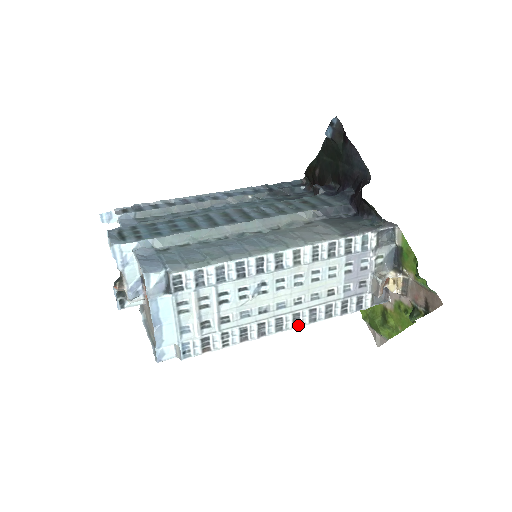
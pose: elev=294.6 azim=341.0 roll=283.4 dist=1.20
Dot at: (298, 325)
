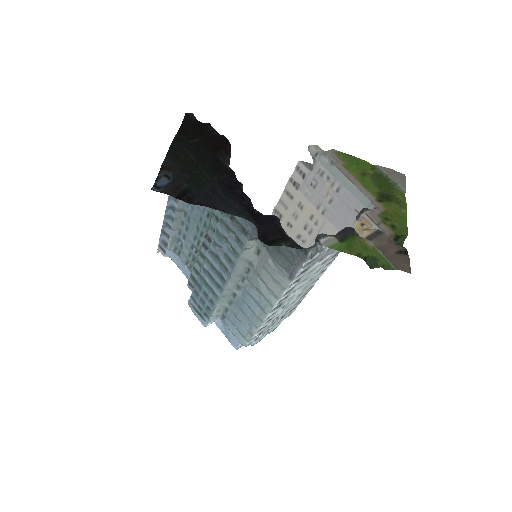
Dot at: occluded
